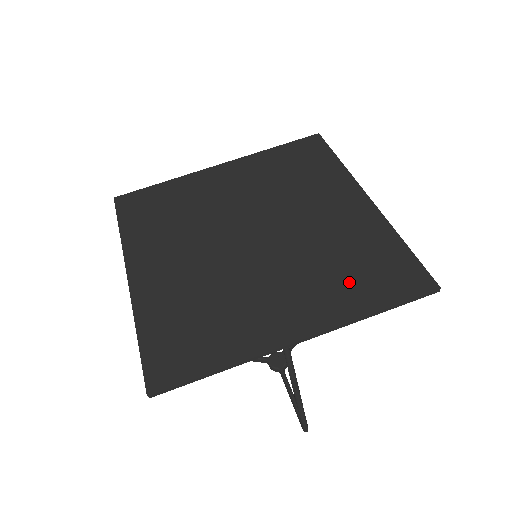
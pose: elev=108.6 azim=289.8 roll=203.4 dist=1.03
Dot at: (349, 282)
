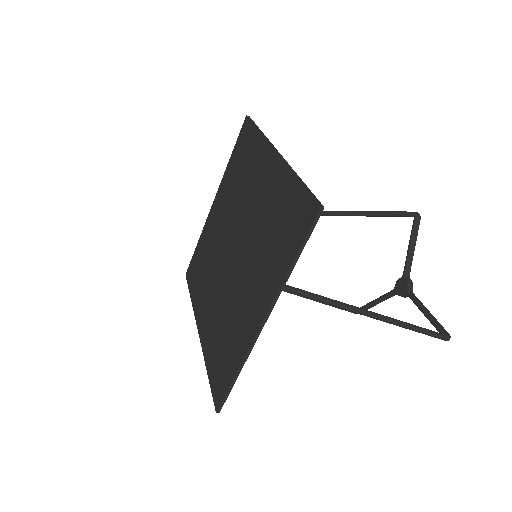
Dot at: (275, 249)
